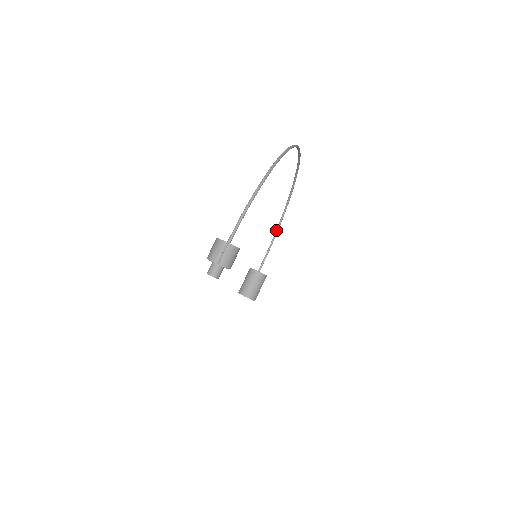
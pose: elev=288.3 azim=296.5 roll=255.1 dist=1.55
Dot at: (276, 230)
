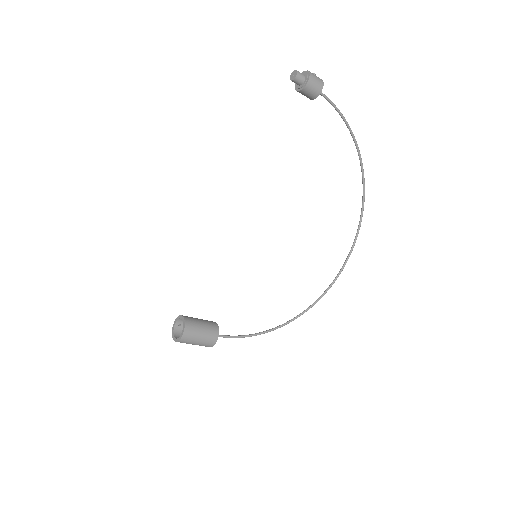
Dot at: (263, 331)
